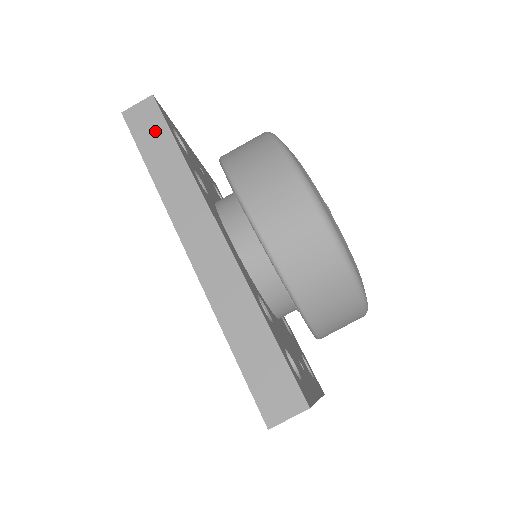
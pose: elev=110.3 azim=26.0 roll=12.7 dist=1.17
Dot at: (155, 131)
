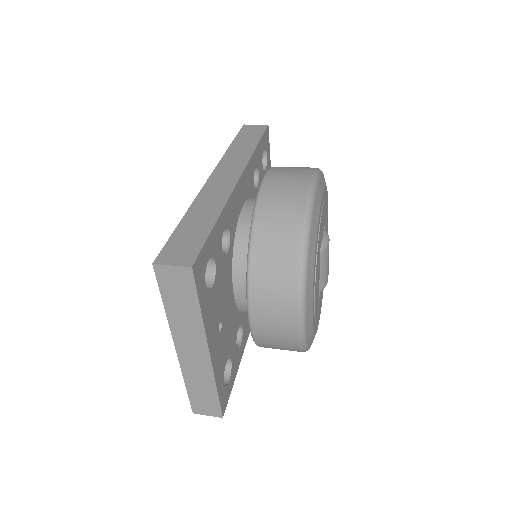
Dot at: (253, 135)
